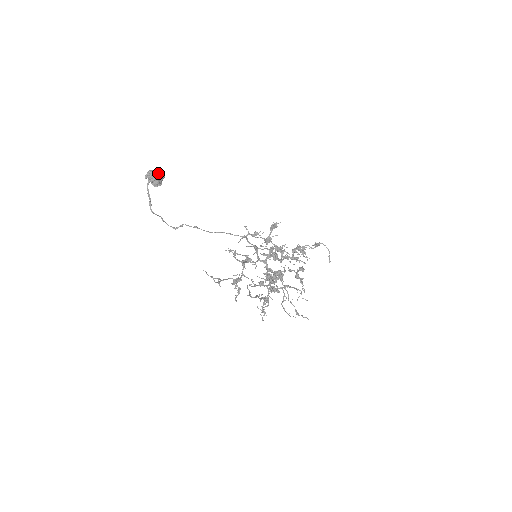
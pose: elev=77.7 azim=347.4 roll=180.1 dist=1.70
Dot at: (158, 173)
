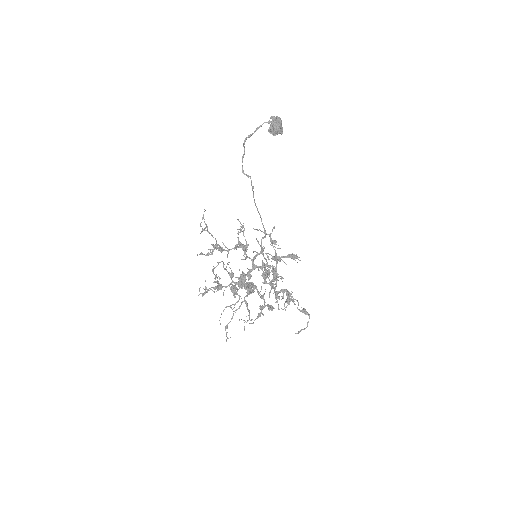
Dot at: occluded
